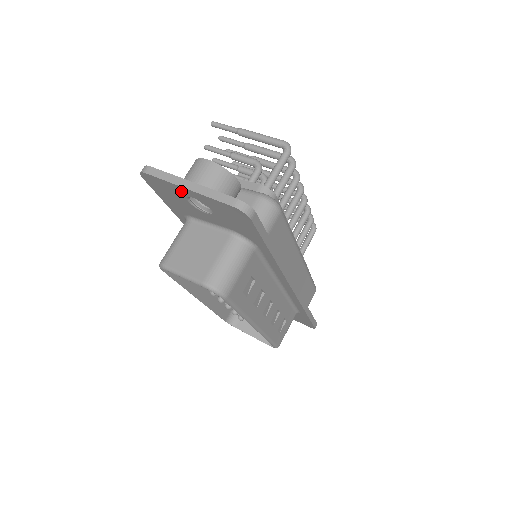
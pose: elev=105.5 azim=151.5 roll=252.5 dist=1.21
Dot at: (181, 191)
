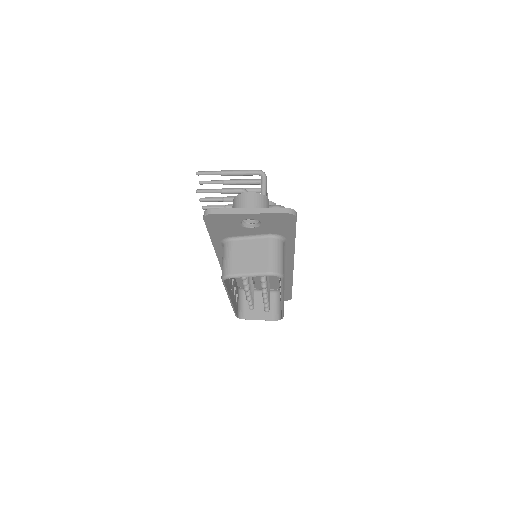
Dot at: (240, 217)
